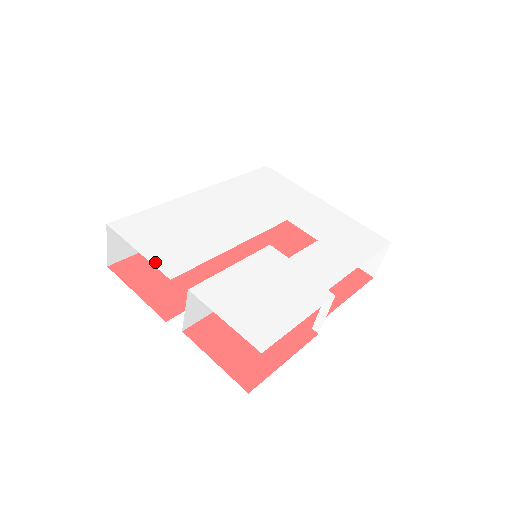
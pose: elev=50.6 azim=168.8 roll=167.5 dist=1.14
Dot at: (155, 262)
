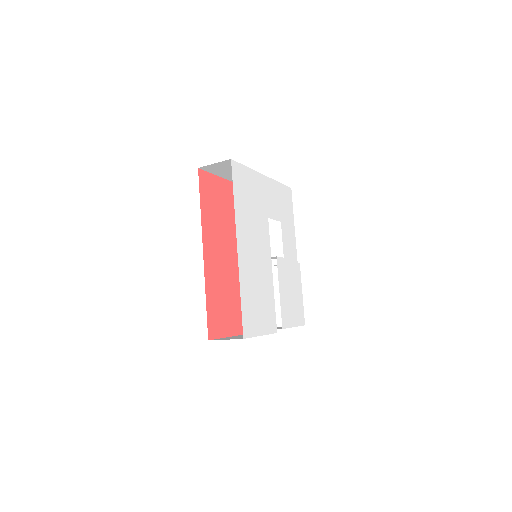
Dot at: (269, 332)
